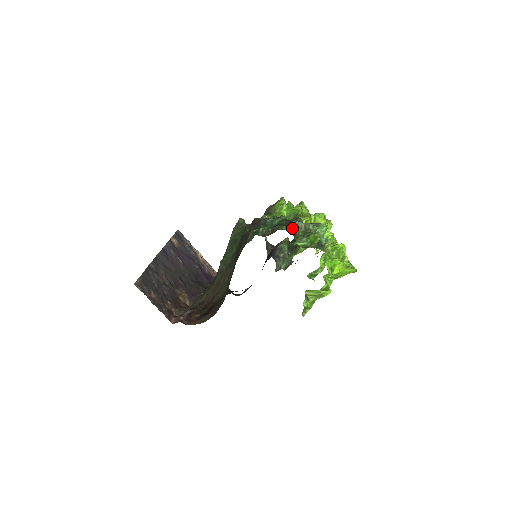
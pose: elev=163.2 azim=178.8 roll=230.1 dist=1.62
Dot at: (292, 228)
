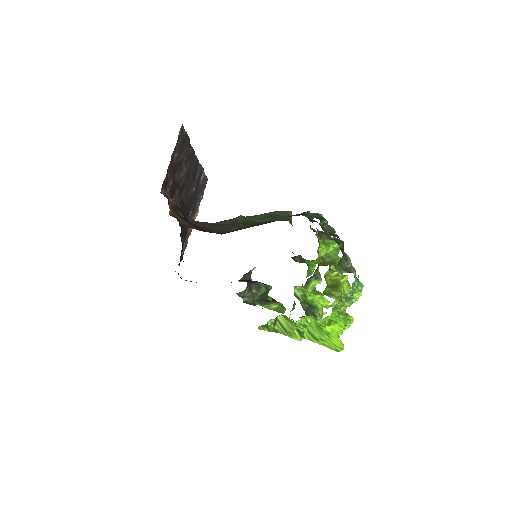
Dot at: (343, 254)
